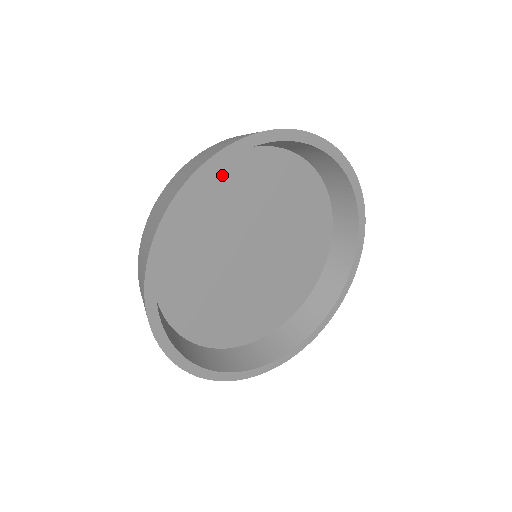
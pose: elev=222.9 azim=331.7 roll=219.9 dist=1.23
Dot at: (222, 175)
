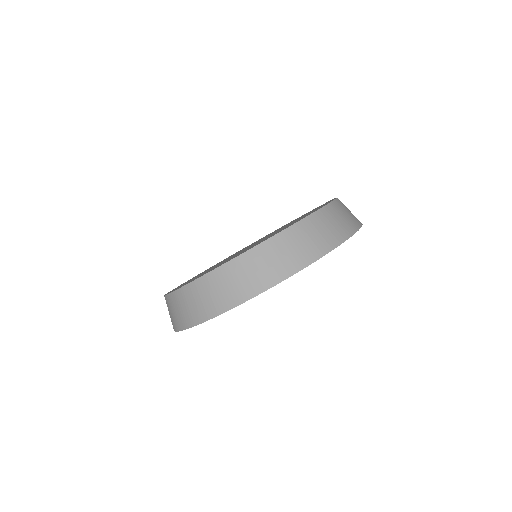
Dot at: occluded
